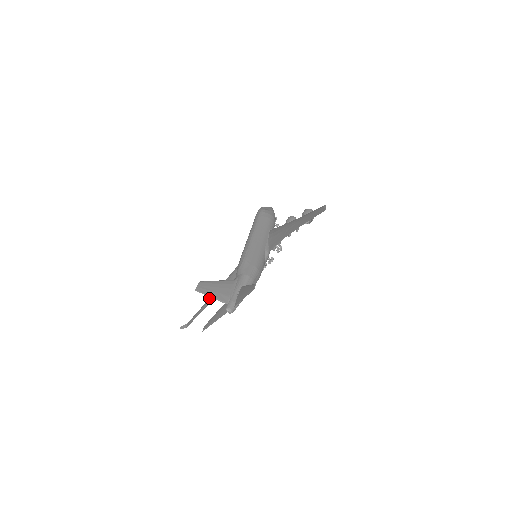
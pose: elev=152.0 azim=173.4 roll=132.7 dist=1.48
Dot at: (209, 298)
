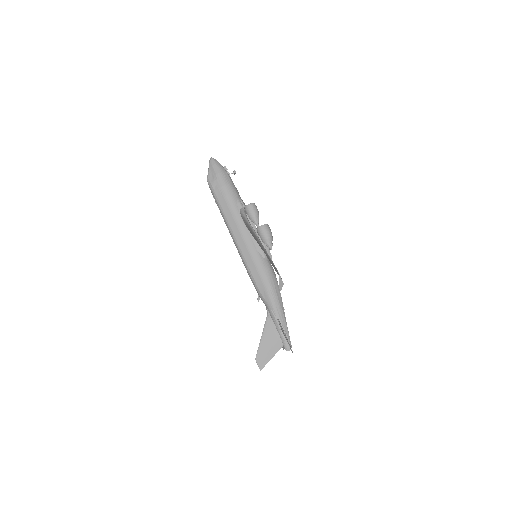
Dot at: occluded
